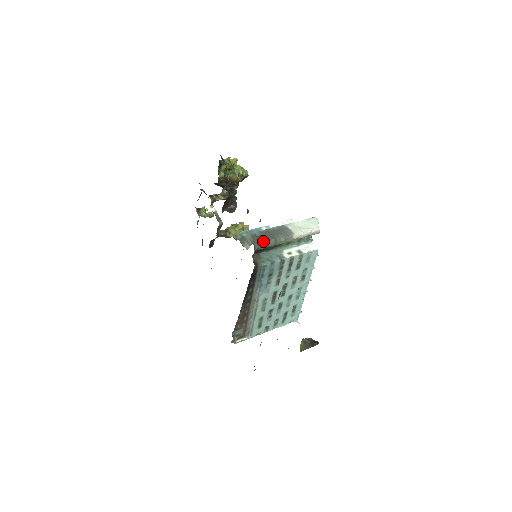
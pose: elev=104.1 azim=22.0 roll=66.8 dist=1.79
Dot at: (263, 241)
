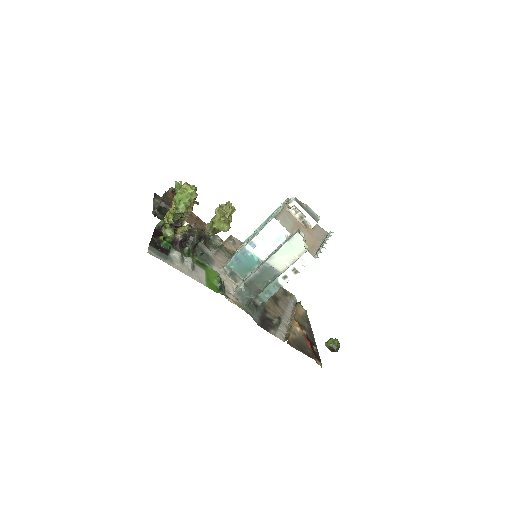
Dot at: (251, 295)
